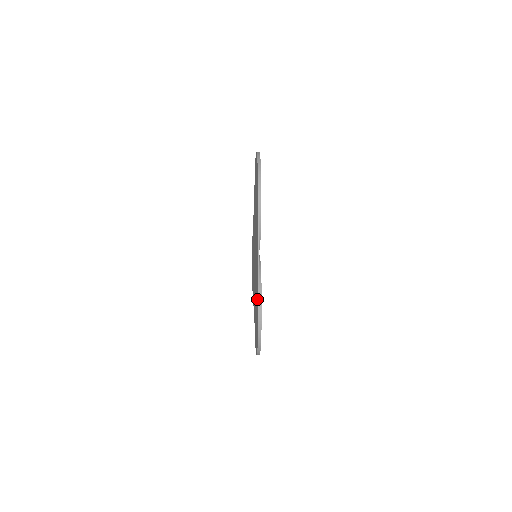
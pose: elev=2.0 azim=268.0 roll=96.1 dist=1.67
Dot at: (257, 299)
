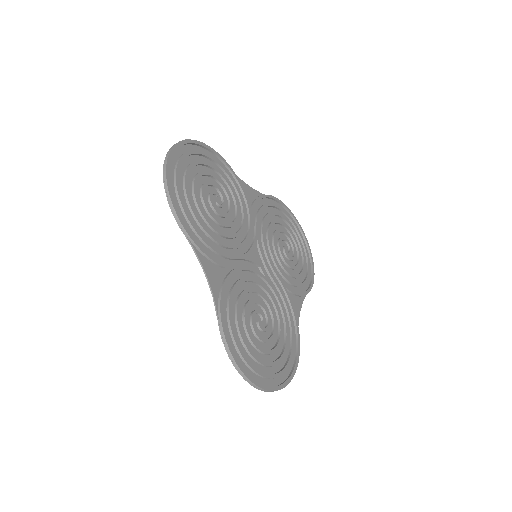
Dot at: (237, 334)
